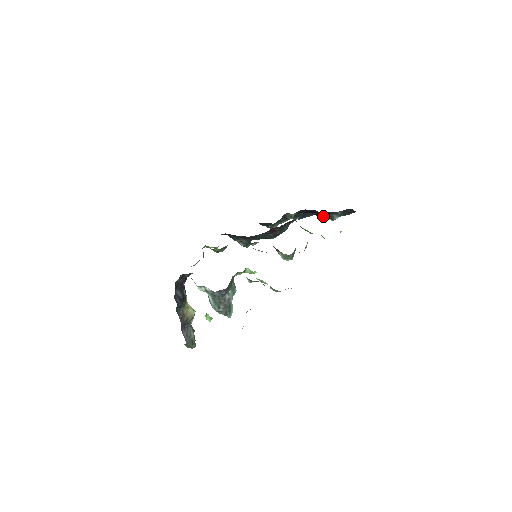
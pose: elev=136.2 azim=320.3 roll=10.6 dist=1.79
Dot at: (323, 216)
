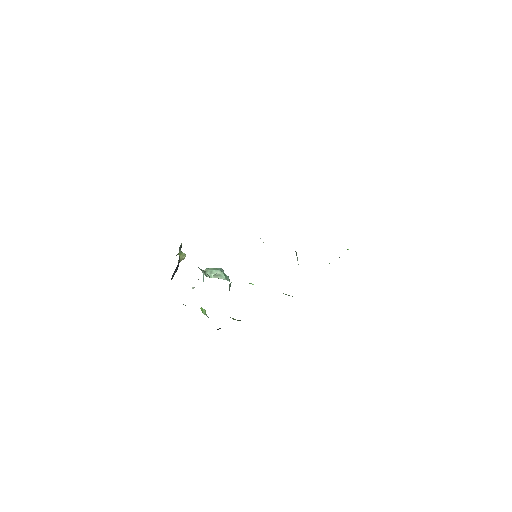
Dot at: occluded
